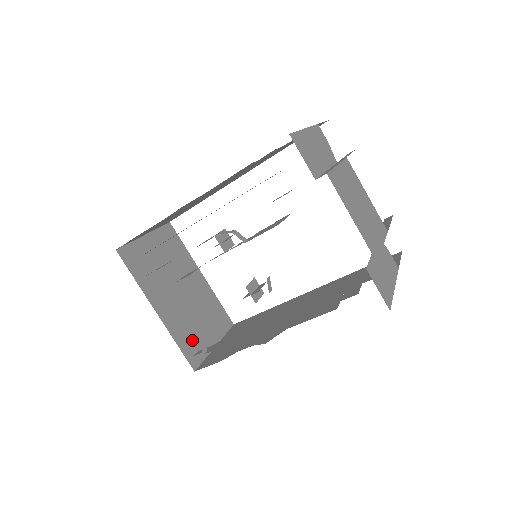
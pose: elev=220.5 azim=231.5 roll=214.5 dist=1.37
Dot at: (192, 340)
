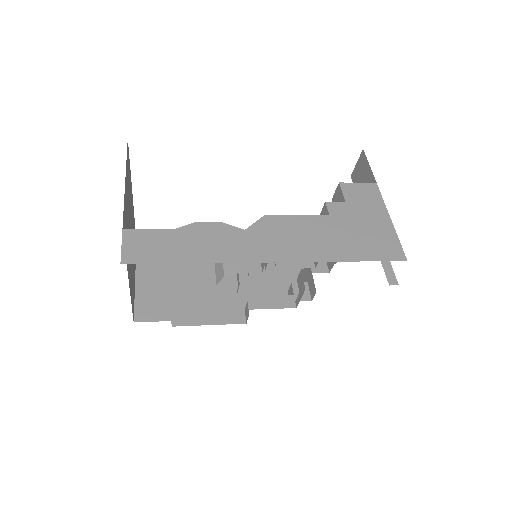
Dot at: occluded
